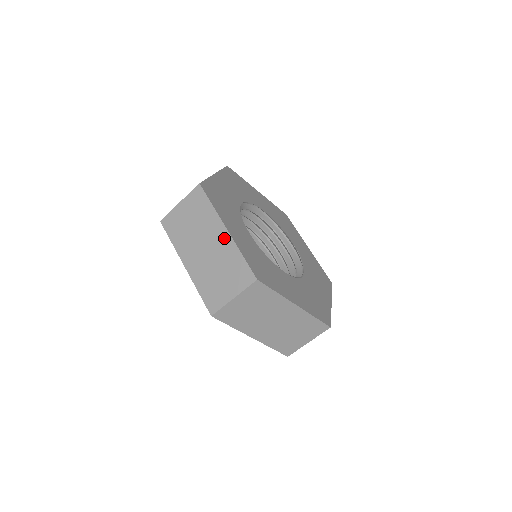
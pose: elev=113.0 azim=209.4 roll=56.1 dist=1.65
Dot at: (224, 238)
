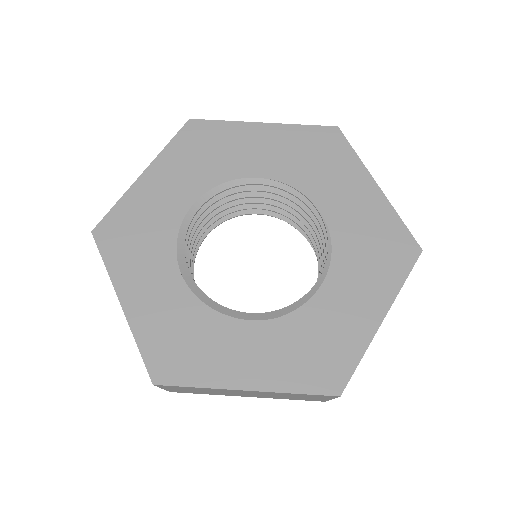
Dot at: occluded
